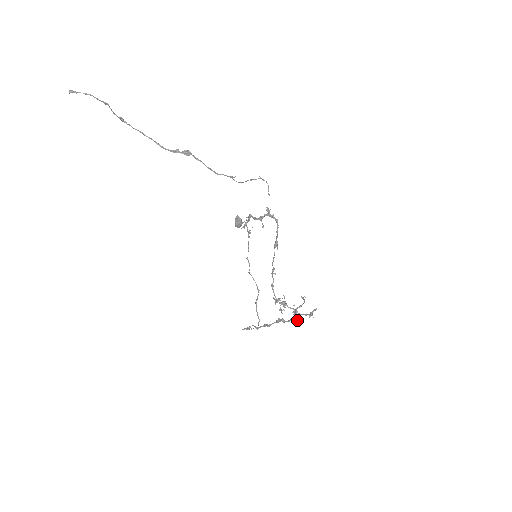
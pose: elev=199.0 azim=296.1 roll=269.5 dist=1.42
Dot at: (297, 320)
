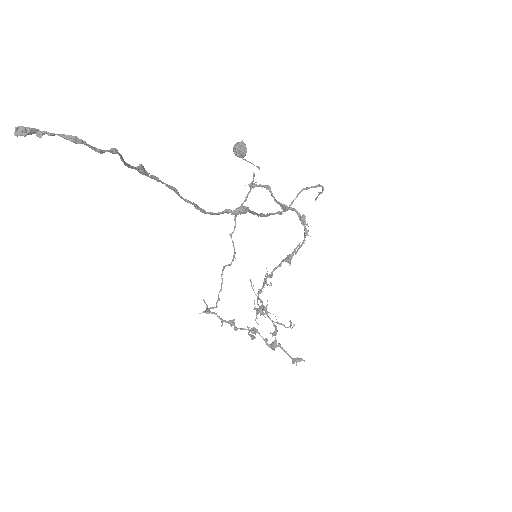
Dot at: (274, 348)
